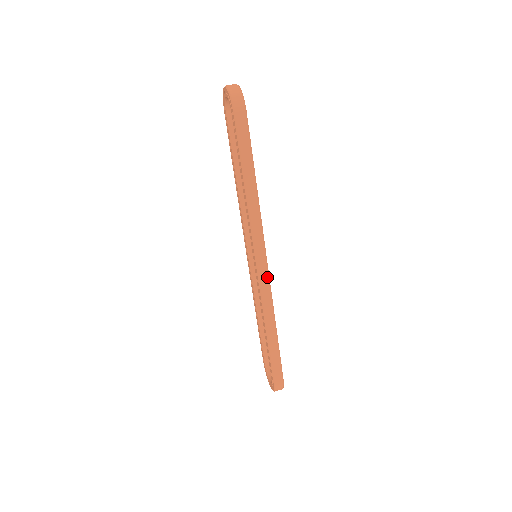
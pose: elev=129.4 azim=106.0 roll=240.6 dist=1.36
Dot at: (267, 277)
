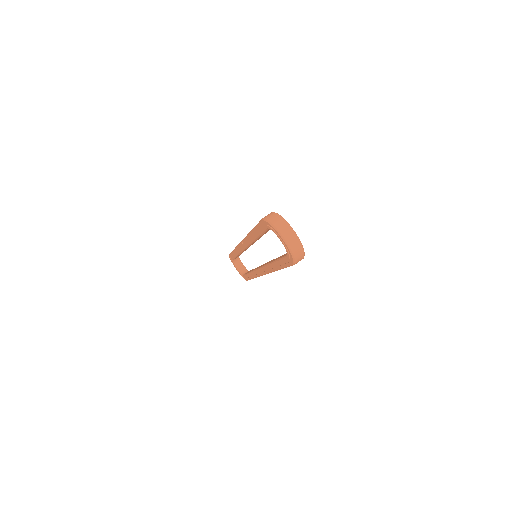
Dot at: occluded
